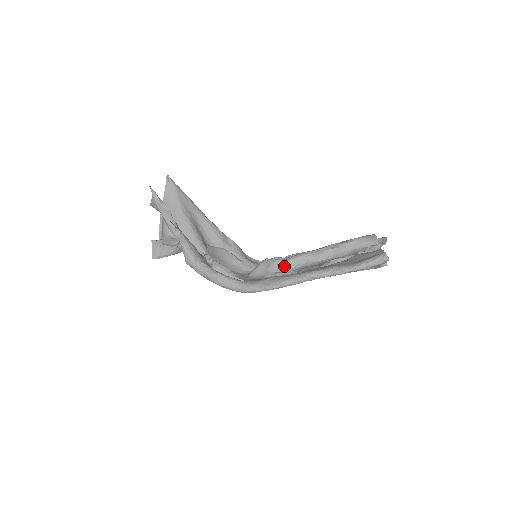
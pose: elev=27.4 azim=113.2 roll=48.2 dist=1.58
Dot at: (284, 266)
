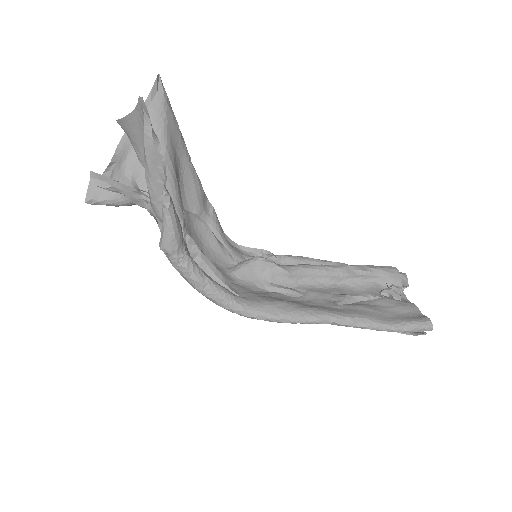
Dot at: (284, 277)
